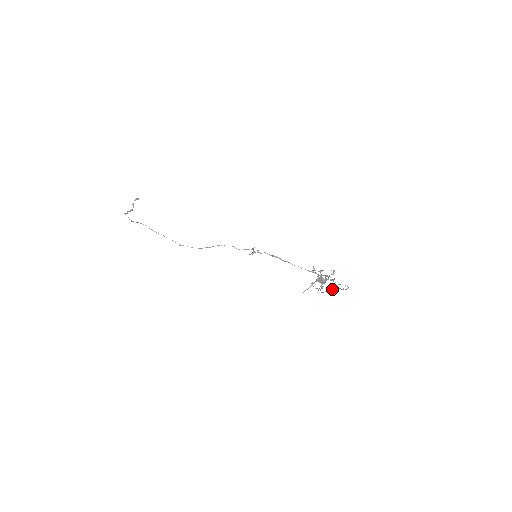
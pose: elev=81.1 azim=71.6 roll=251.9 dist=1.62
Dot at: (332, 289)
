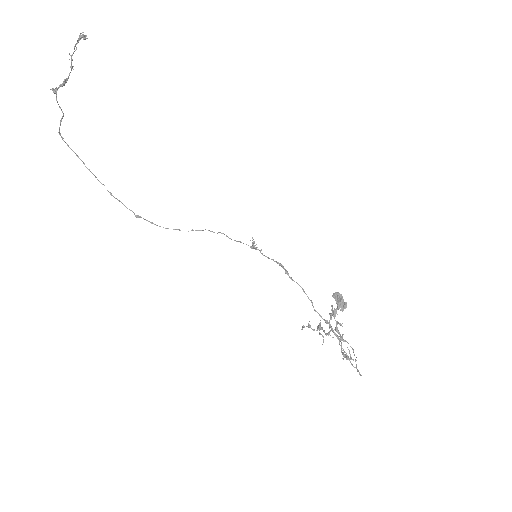
Dot at: occluded
